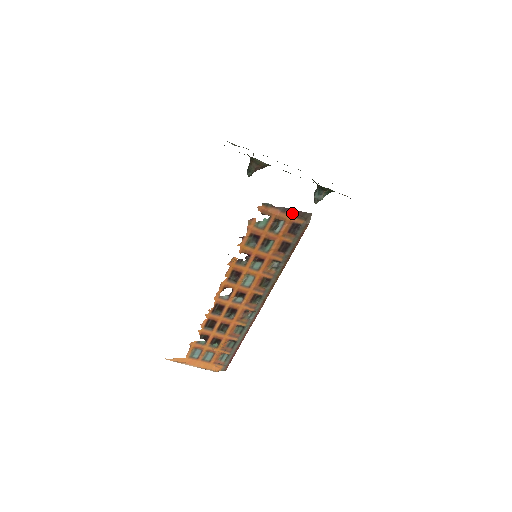
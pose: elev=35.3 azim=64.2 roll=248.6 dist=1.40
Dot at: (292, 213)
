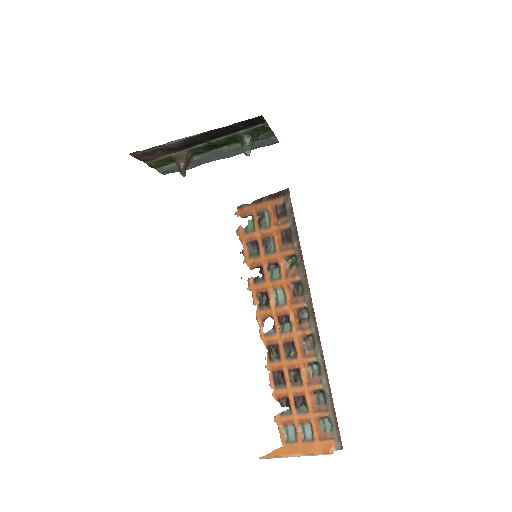
Dot at: (268, 199)
